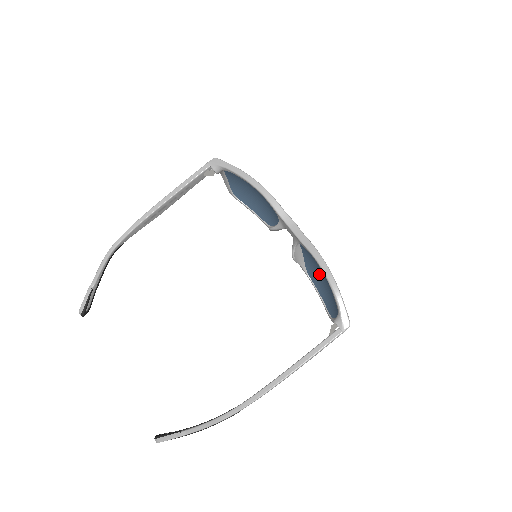
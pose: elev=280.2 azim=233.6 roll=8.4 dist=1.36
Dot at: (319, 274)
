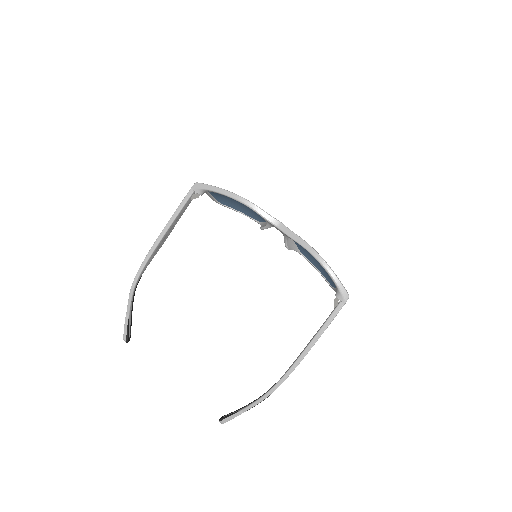
Dot at: occluded
